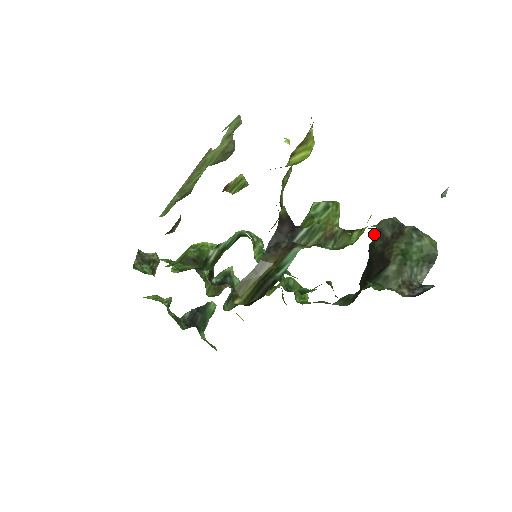
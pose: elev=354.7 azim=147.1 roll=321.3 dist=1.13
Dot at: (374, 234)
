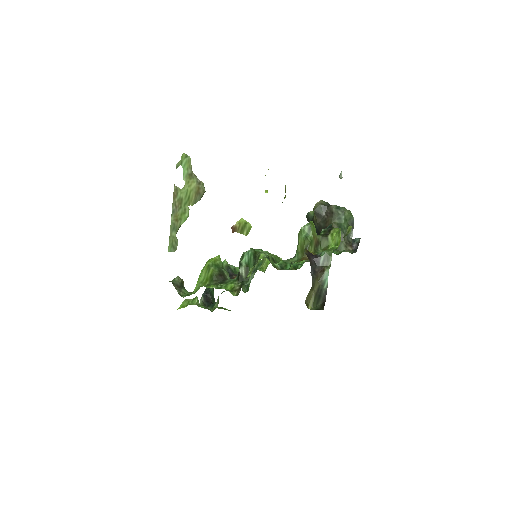
Dot at: (314, 215)
